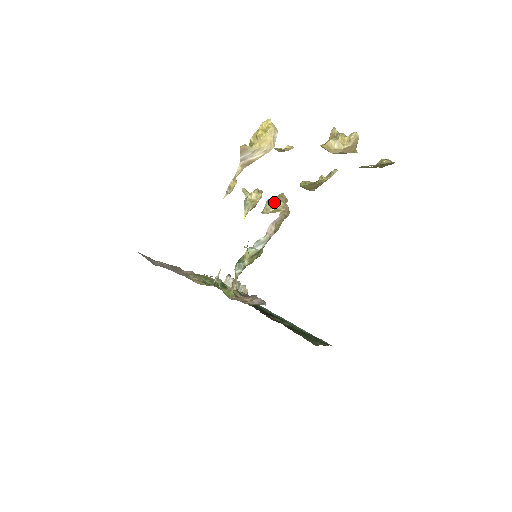
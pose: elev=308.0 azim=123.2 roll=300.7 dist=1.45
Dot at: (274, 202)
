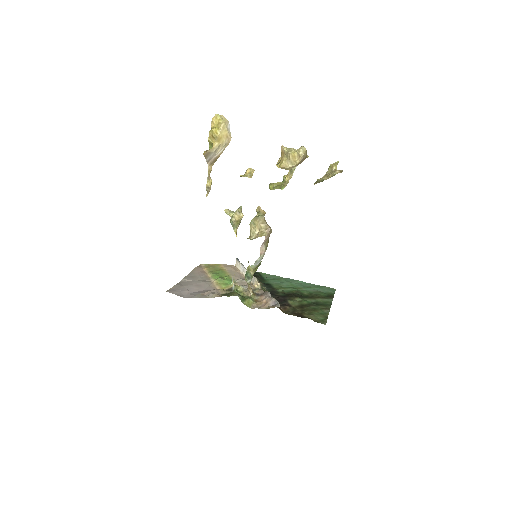
Dot at: (256, 225)
